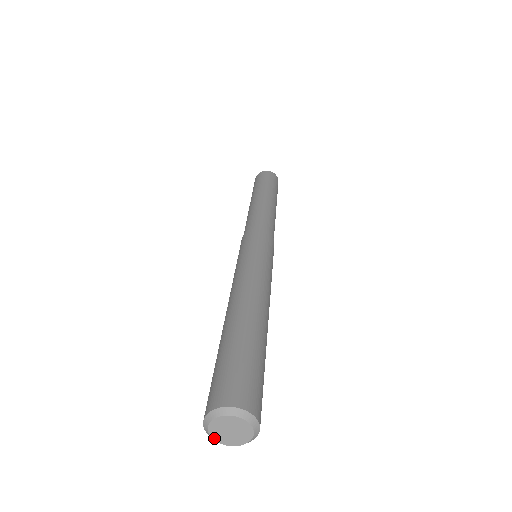
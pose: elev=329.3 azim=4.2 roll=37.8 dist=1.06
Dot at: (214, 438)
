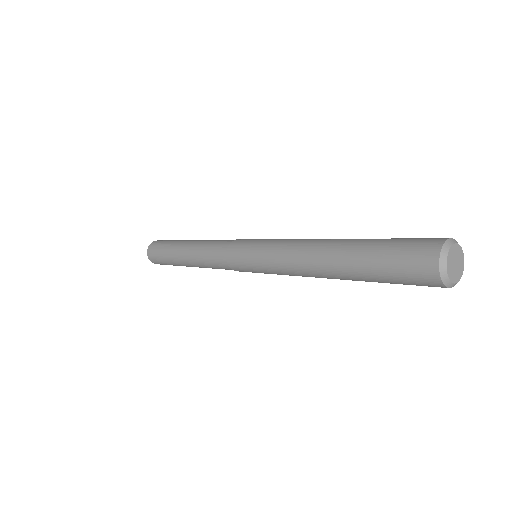
Dot at: (447, 267)
